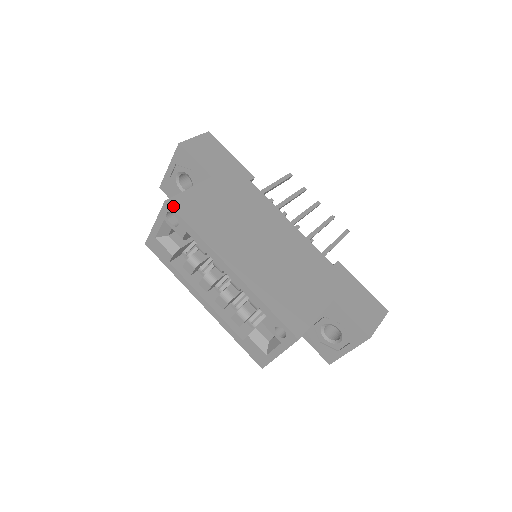
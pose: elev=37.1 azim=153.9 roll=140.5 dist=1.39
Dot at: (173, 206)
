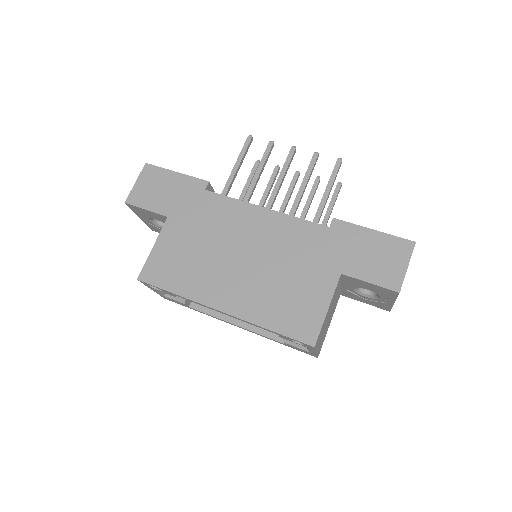
Dot at: (146, 280)
